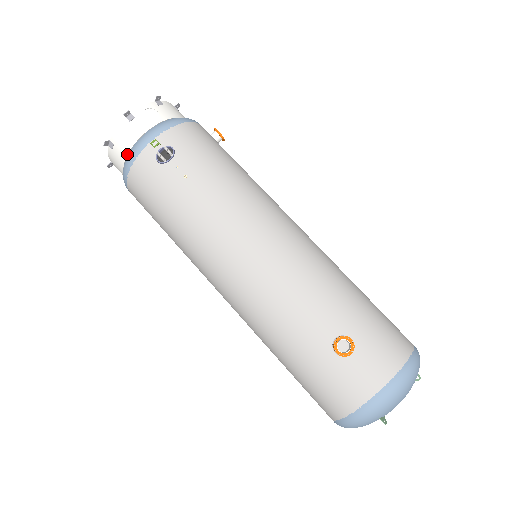
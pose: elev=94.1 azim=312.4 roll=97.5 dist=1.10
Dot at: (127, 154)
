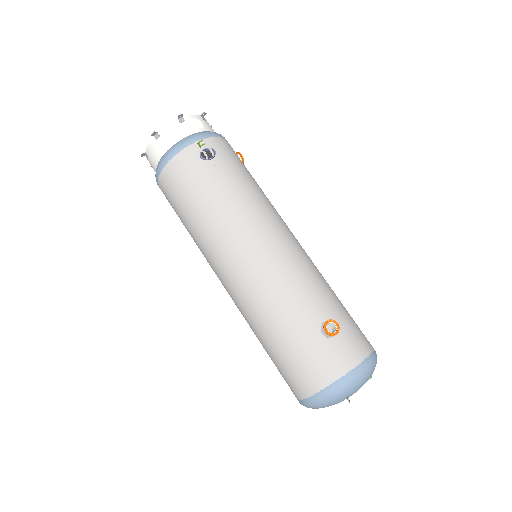
Dot at: (171, 146)
